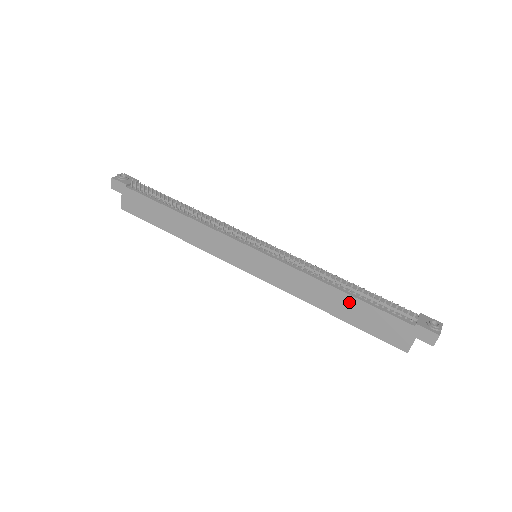
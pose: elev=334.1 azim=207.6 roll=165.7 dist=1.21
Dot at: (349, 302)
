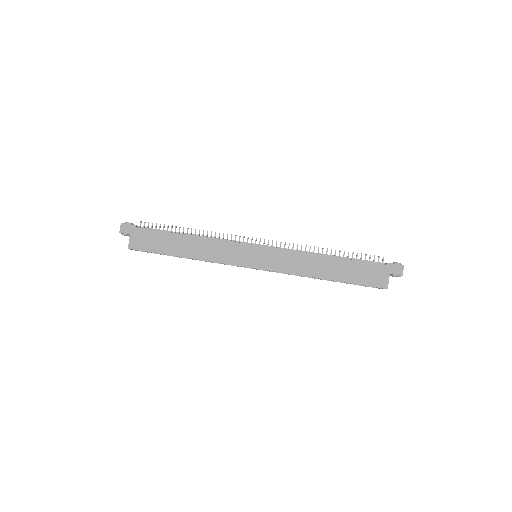
Dot at: (337, 263)
